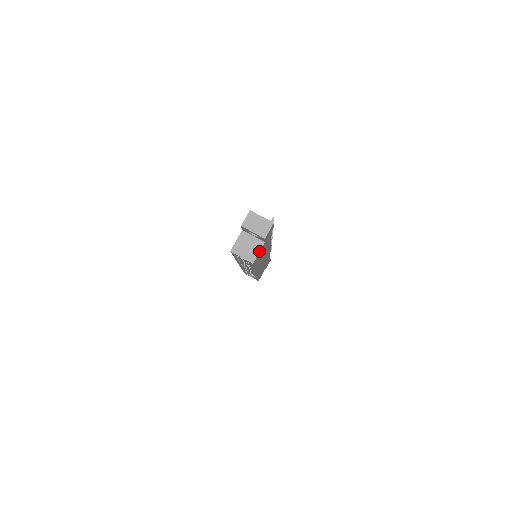
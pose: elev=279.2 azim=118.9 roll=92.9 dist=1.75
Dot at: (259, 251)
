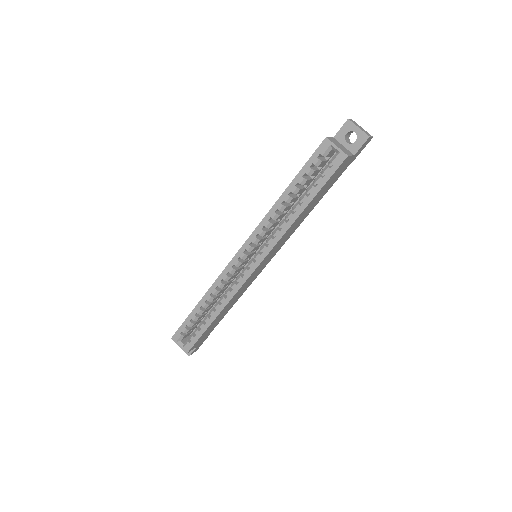
Dot at: (351, 155)
